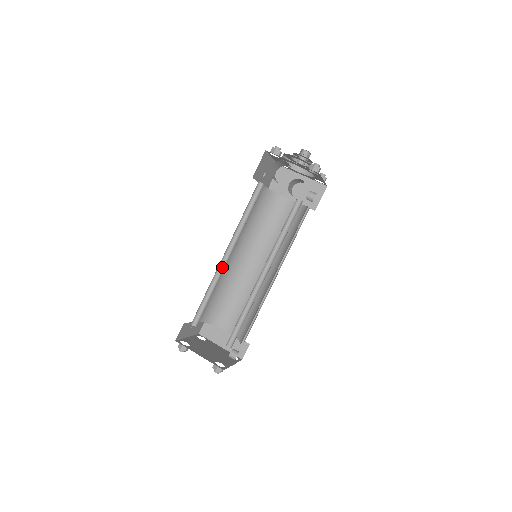
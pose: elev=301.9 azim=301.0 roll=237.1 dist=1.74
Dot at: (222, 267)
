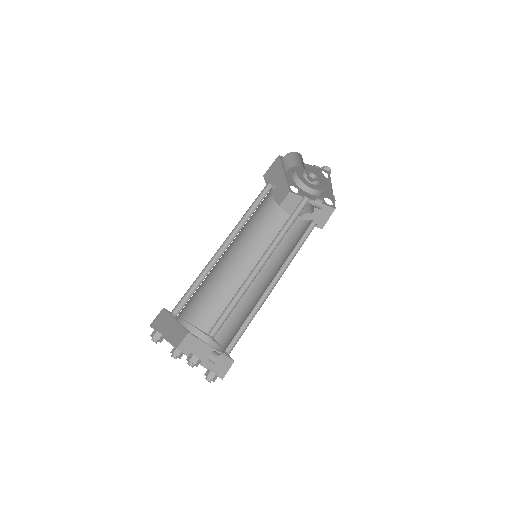
Dot at: (218, 257)
